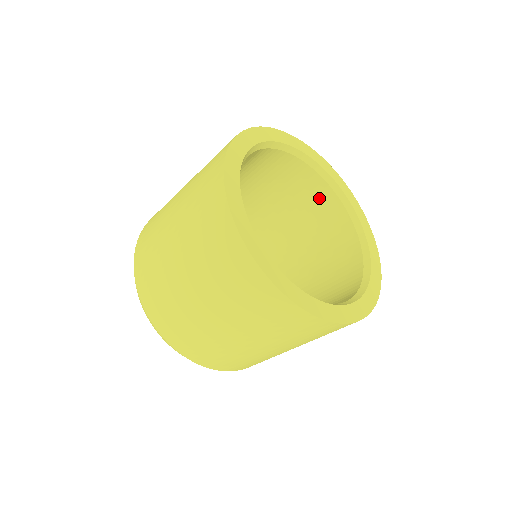
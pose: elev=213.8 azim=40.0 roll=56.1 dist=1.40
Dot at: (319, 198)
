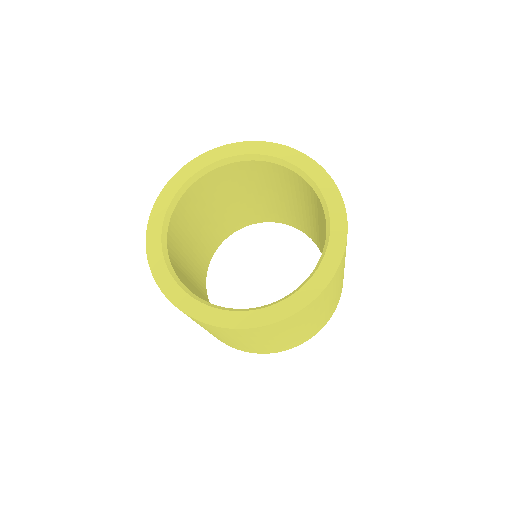
Dot at: (228, 175)
